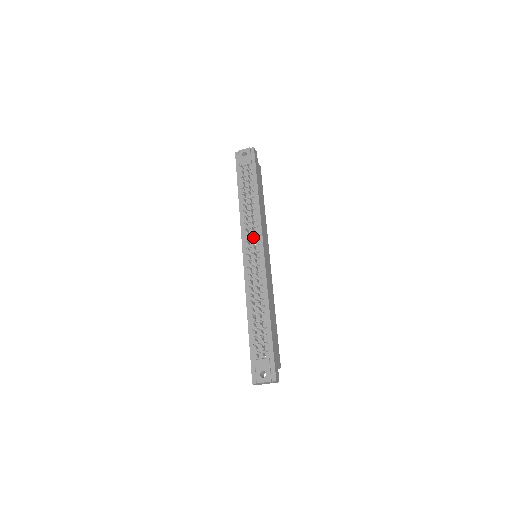
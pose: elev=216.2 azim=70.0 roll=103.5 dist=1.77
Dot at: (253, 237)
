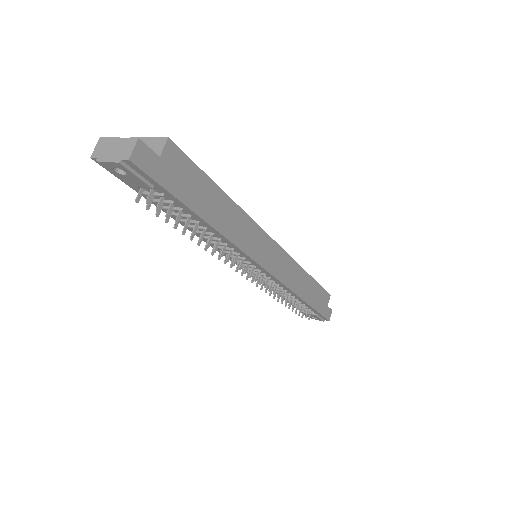
Dot at: (240, 259)
